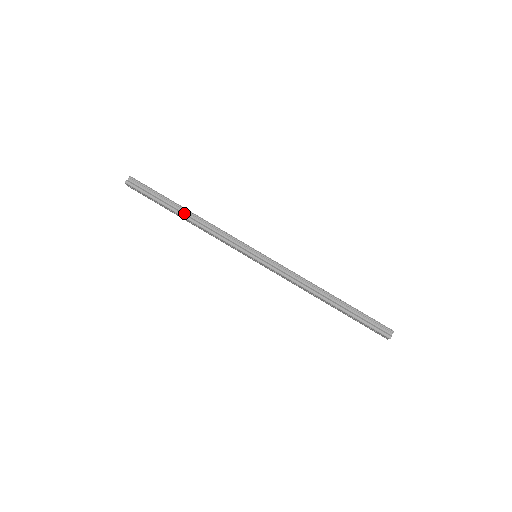
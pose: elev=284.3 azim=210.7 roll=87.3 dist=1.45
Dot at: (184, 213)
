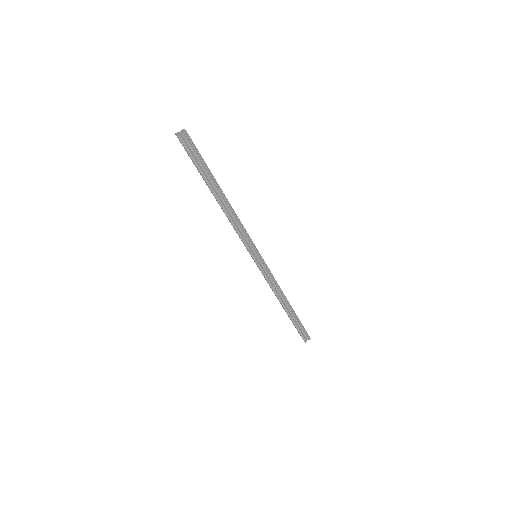
Dot at: (219, 196)
